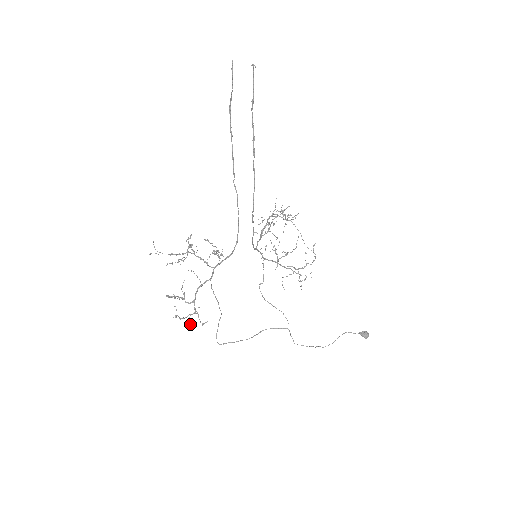
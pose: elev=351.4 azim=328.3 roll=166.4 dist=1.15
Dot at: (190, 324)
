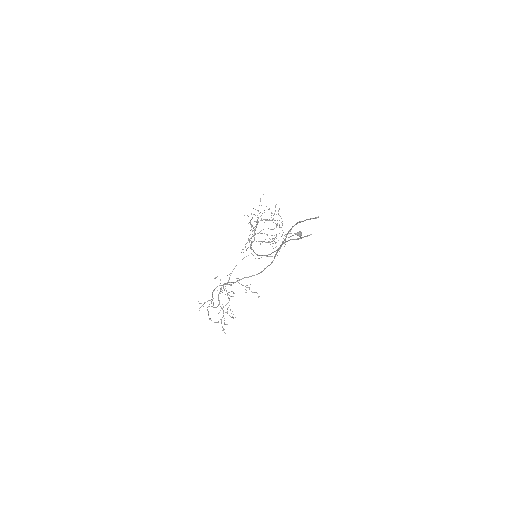
Dot at: occluded
